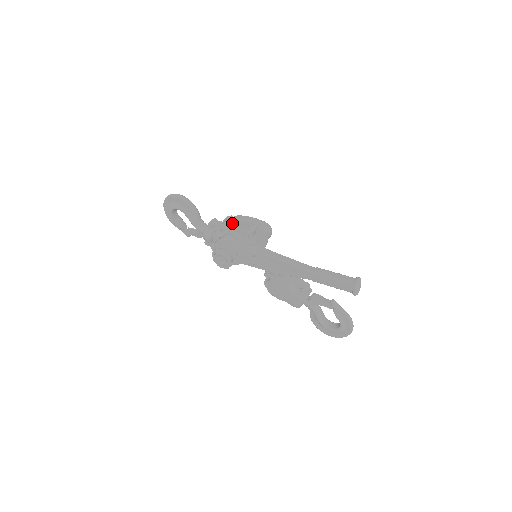
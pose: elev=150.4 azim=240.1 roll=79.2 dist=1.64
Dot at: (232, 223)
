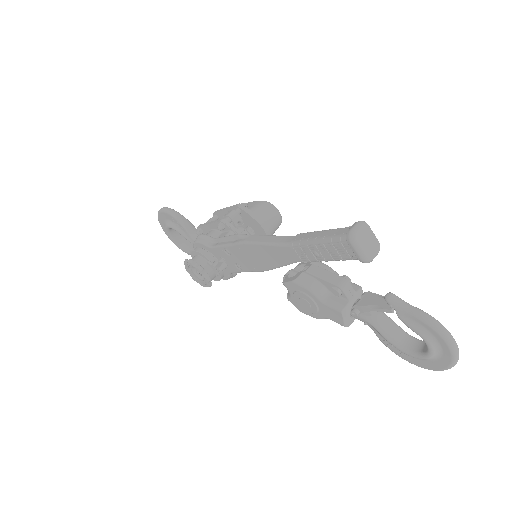
Dot at: occluded
